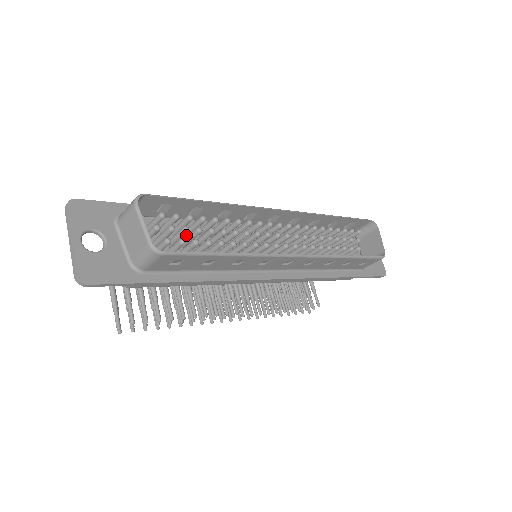
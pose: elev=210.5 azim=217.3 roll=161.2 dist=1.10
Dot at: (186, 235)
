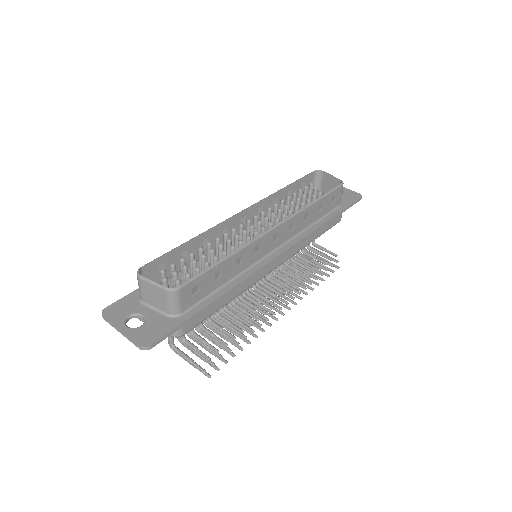
Dot at: occluded
